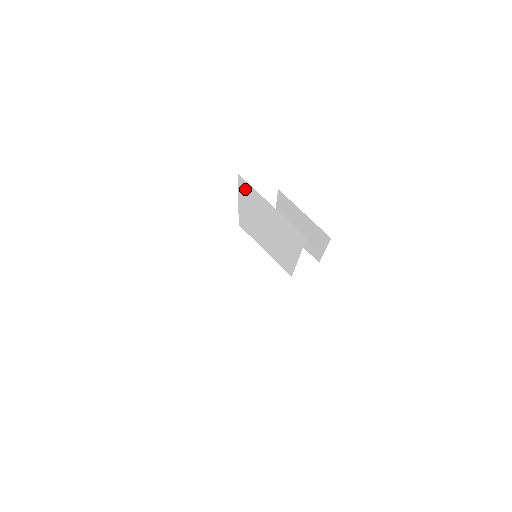
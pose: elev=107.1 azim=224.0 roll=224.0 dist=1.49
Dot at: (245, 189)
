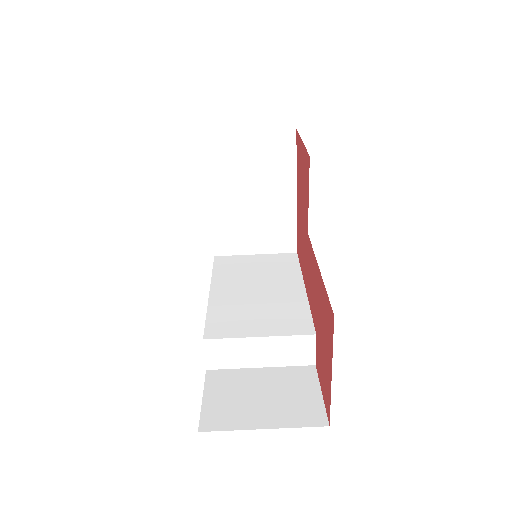
Dot at: occluded
